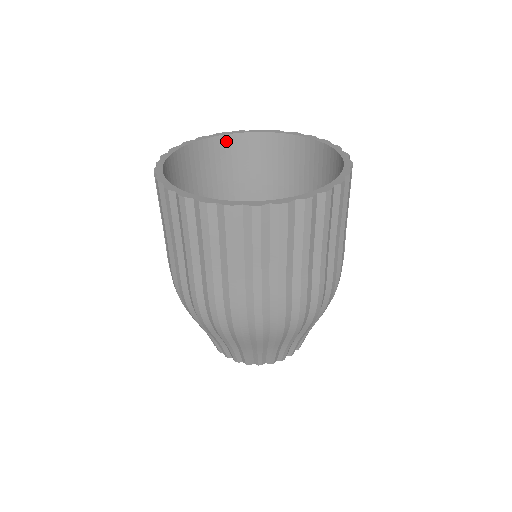
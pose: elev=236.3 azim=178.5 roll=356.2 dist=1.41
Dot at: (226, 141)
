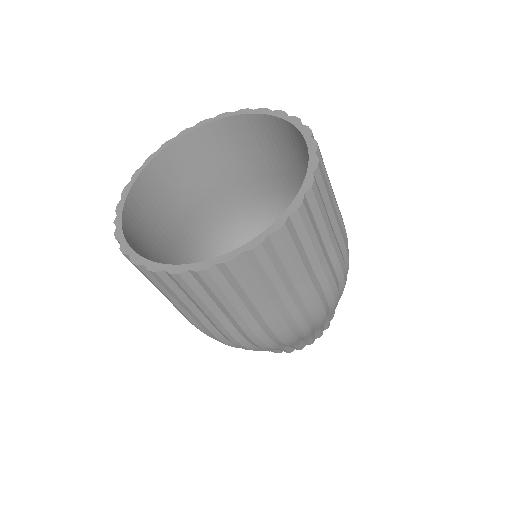
Dot at: (176, 148)
